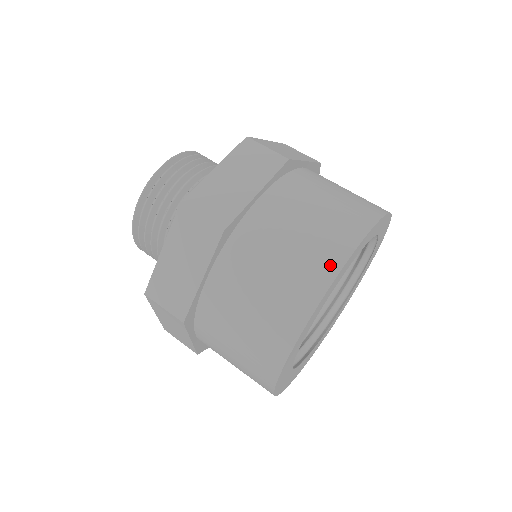
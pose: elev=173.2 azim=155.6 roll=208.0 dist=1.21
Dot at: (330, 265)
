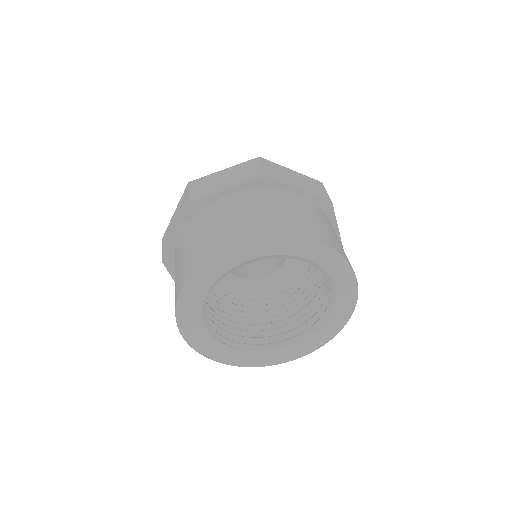
Dot at: (221, 245)
